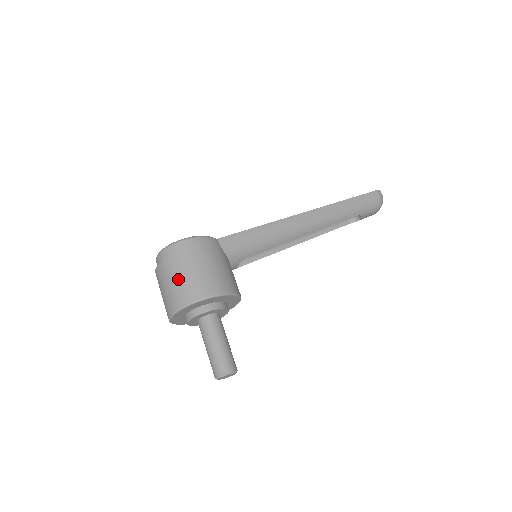
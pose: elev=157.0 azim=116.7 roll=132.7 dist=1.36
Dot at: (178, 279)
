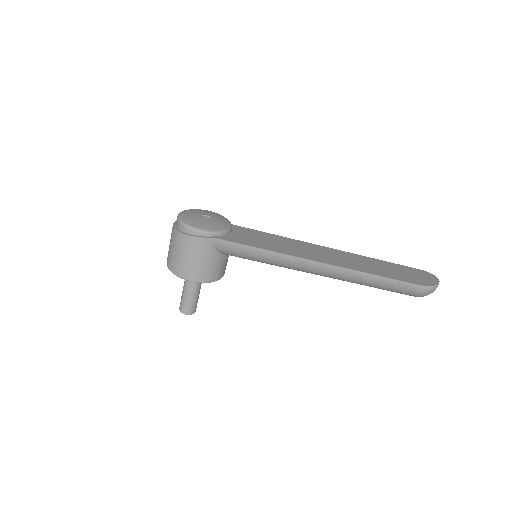
Dot at: (171, 248)
